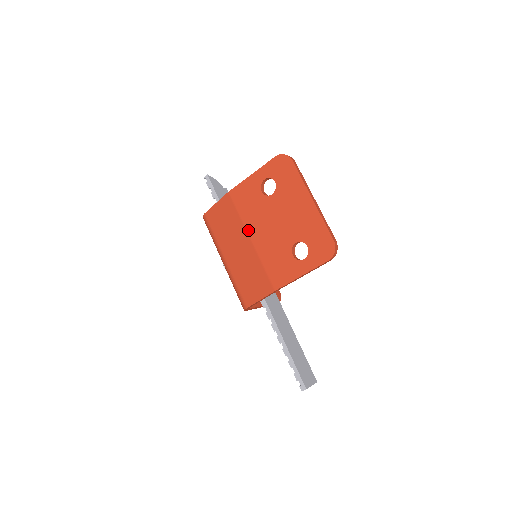
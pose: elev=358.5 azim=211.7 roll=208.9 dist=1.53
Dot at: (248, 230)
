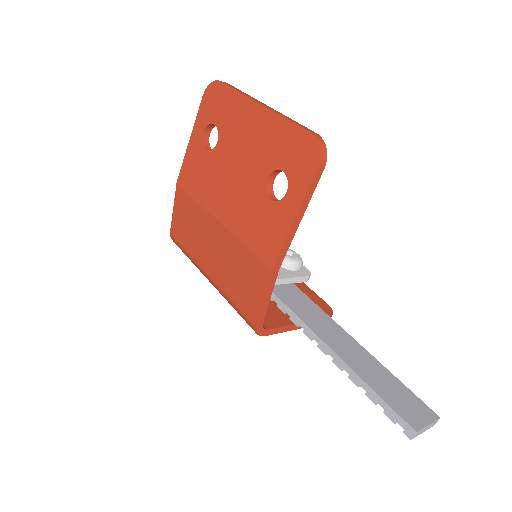
Dot at: (211, 210)
